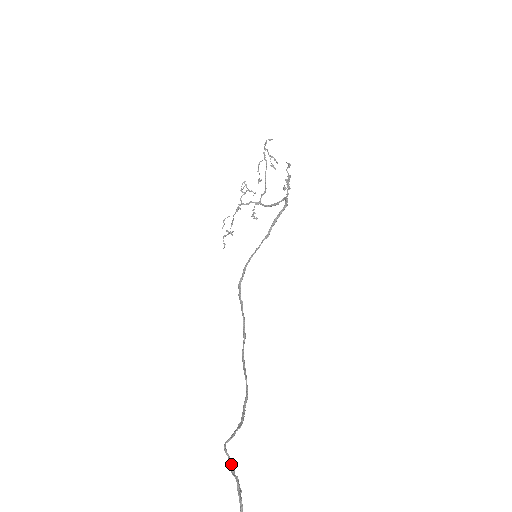
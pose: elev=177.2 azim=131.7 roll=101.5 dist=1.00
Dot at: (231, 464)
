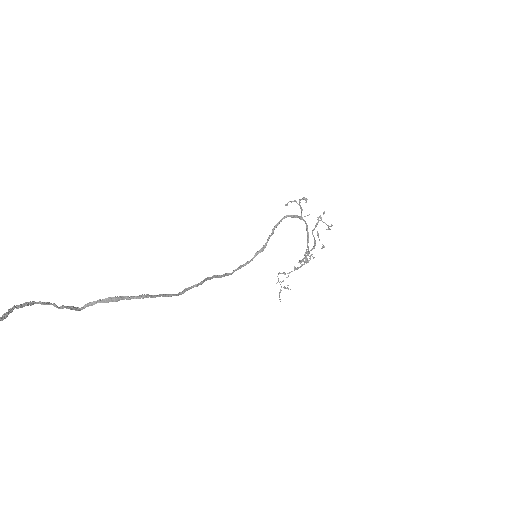
Dot at: (66, 307)
